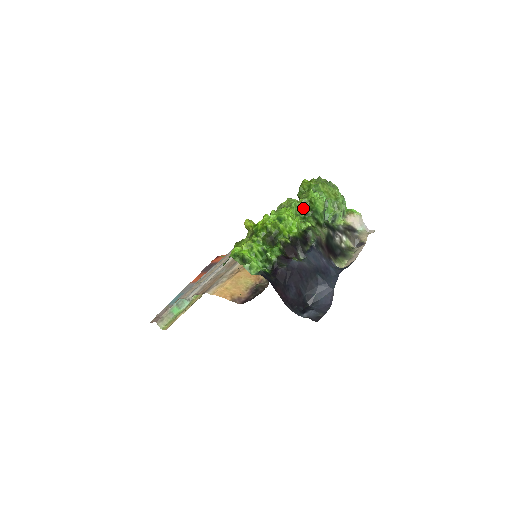
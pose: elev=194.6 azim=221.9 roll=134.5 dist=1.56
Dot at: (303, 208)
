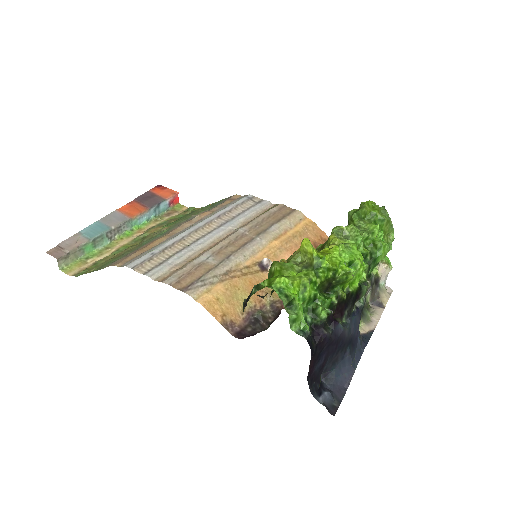
Dot at: (364, 248)
